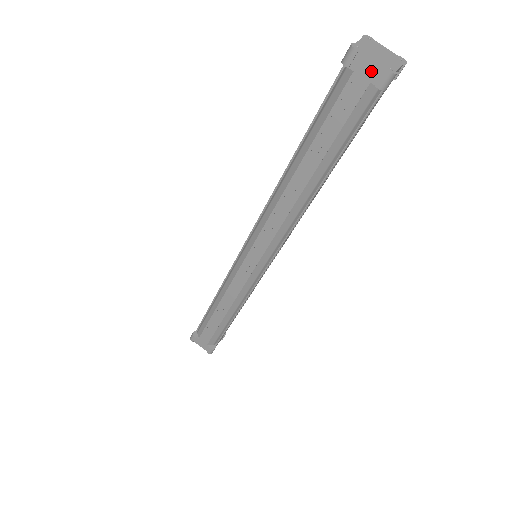
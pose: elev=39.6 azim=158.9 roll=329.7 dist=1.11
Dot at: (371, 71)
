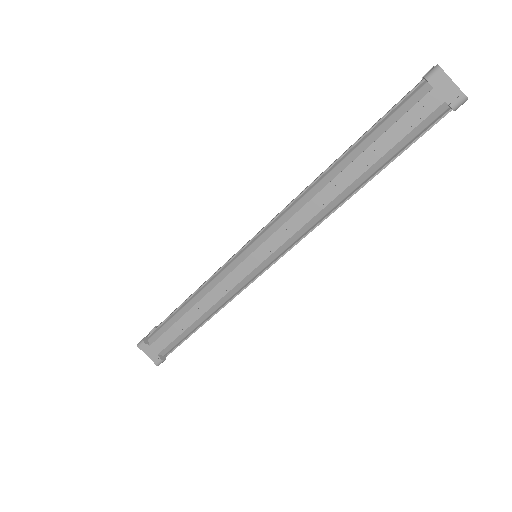
Dot at: (449, 91)
